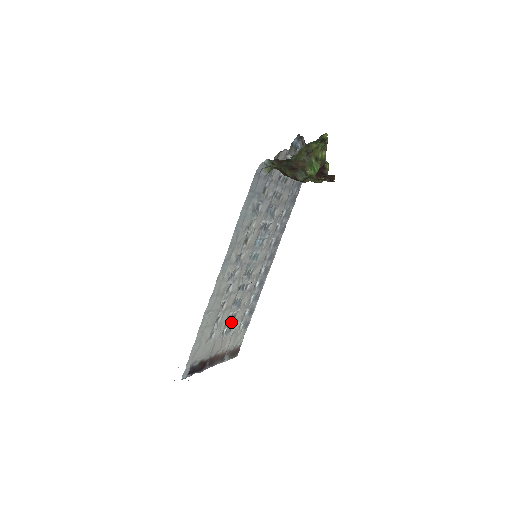
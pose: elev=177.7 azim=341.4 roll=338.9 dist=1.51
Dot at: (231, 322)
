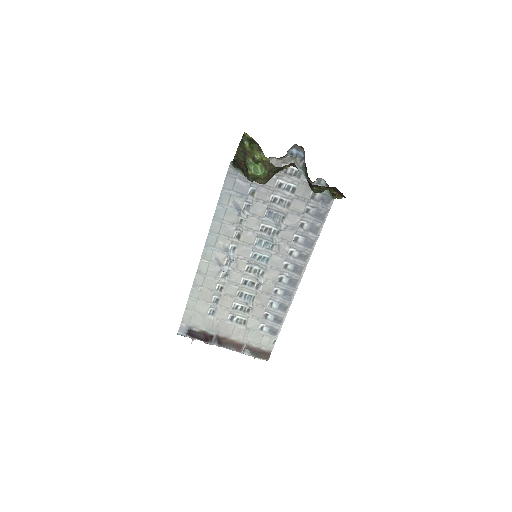
Dot at: (243, 315)
